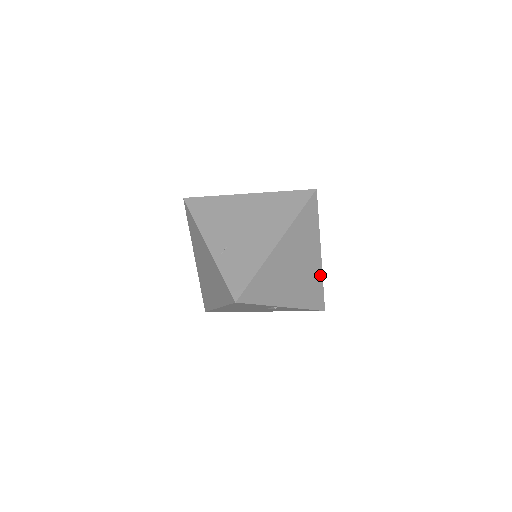
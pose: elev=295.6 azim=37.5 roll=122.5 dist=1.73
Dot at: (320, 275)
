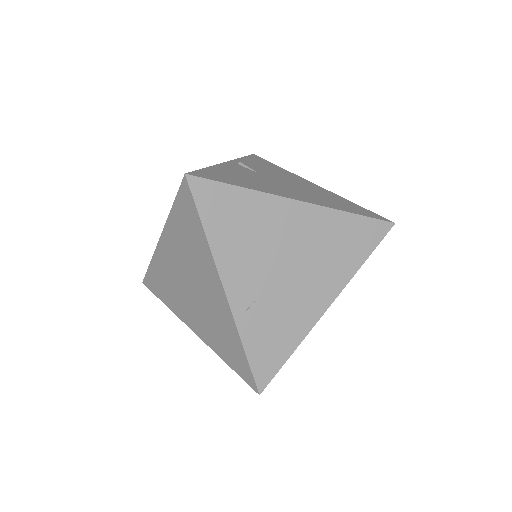
Dot at: occluded
